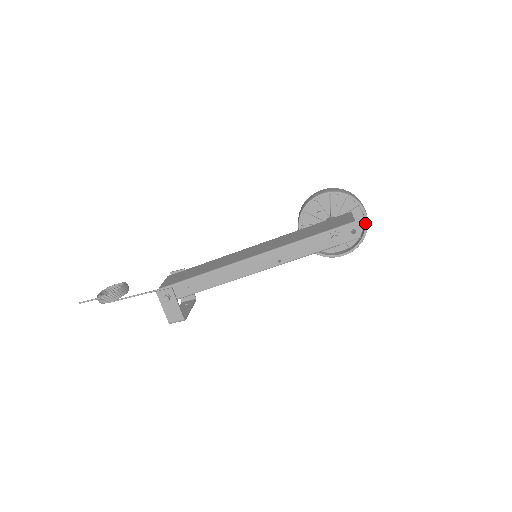
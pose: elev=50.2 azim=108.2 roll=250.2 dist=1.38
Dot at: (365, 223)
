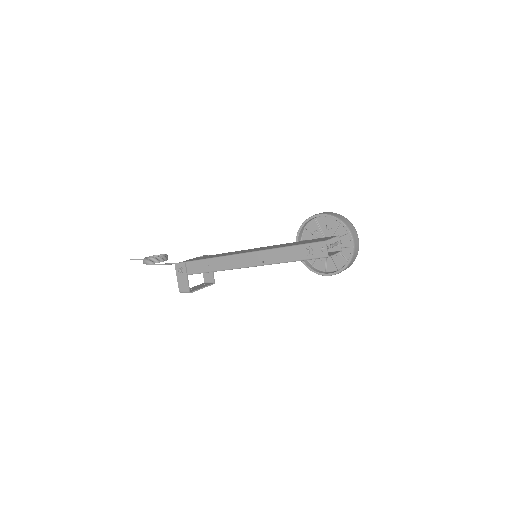
Dot at: (351, 249)
